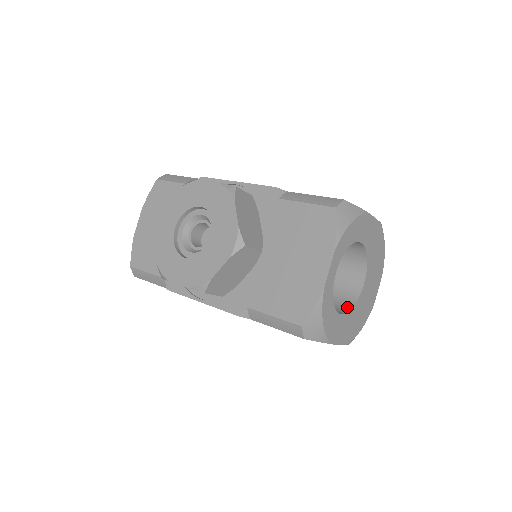
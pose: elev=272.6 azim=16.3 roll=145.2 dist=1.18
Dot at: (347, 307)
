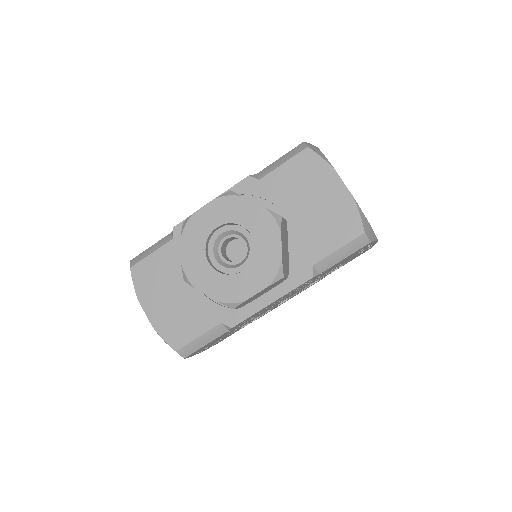
Dot at: occluded
